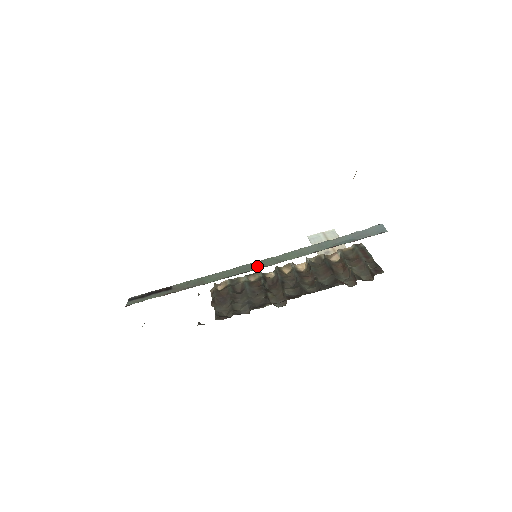
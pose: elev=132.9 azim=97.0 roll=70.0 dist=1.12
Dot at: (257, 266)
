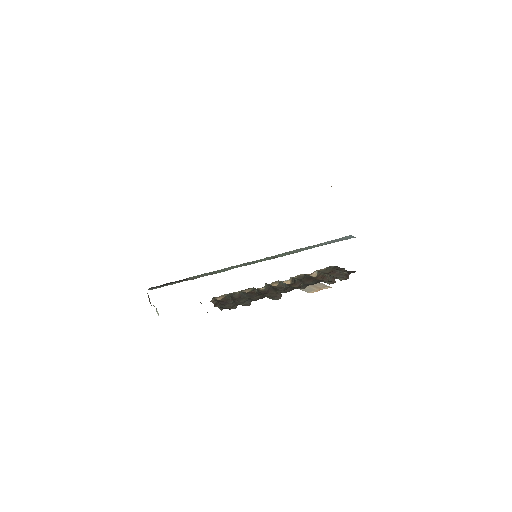
Dot at: occluded
